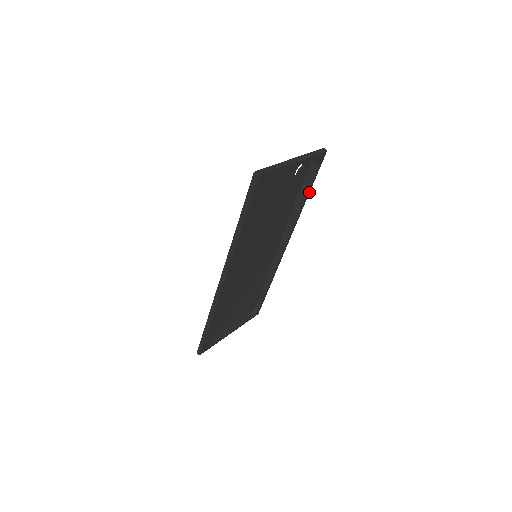
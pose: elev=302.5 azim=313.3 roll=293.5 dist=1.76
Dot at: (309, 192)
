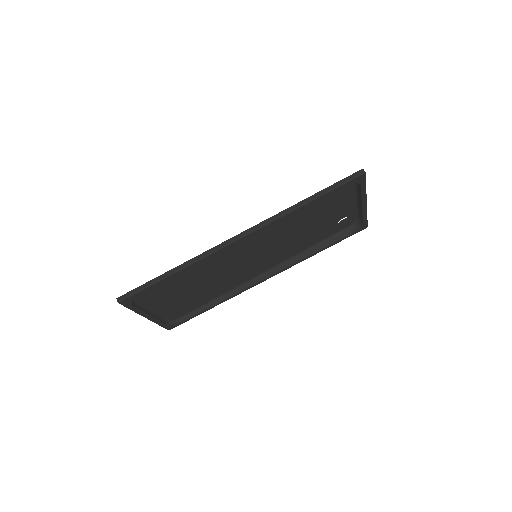
Dot at: (326, 248)
